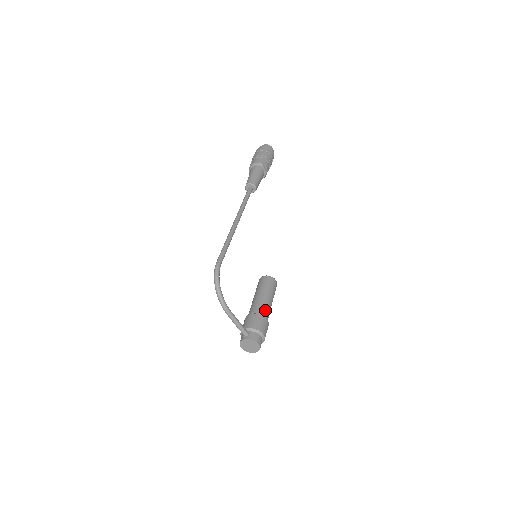
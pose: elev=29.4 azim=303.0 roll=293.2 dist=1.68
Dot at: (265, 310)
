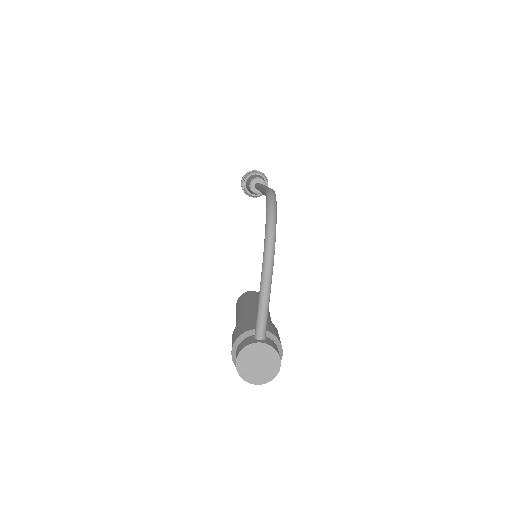
Dot at: occluded
